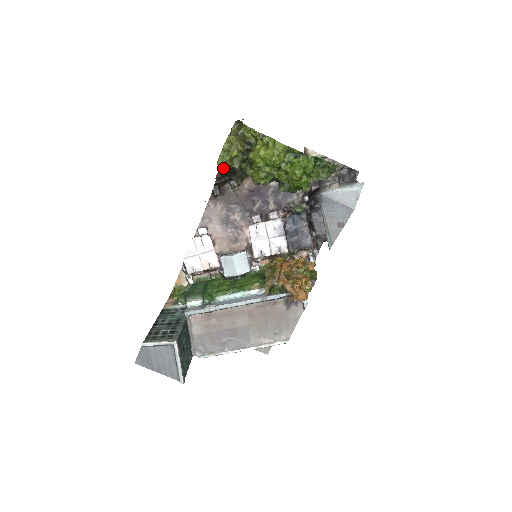
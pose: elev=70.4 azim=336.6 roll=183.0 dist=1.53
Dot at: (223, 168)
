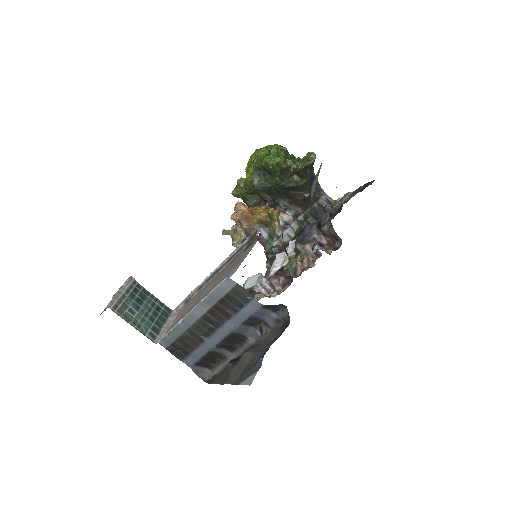
Dot at: occluded
